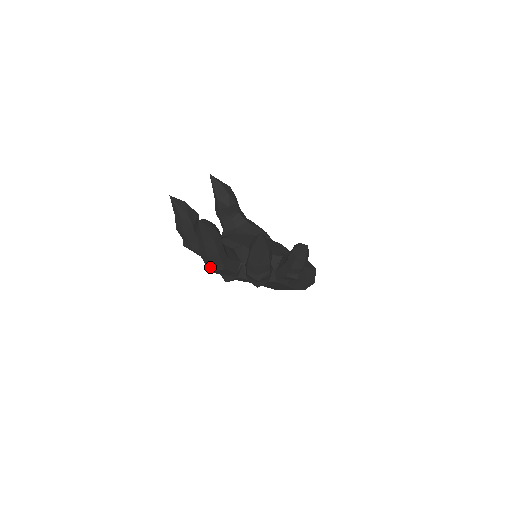
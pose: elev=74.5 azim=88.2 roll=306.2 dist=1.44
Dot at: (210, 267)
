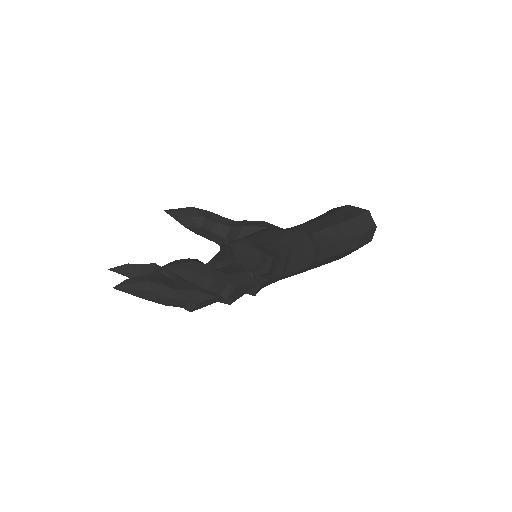
Dot at: occluded
